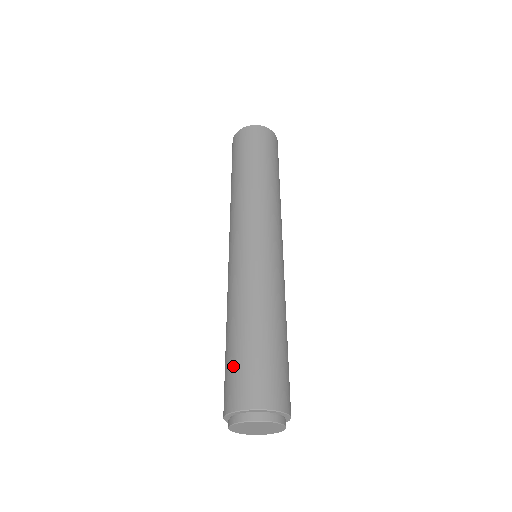
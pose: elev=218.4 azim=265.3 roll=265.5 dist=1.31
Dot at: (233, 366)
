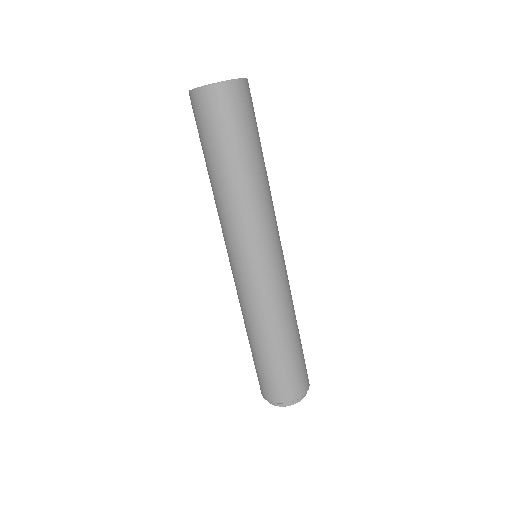
Dot at: (258, 371)
